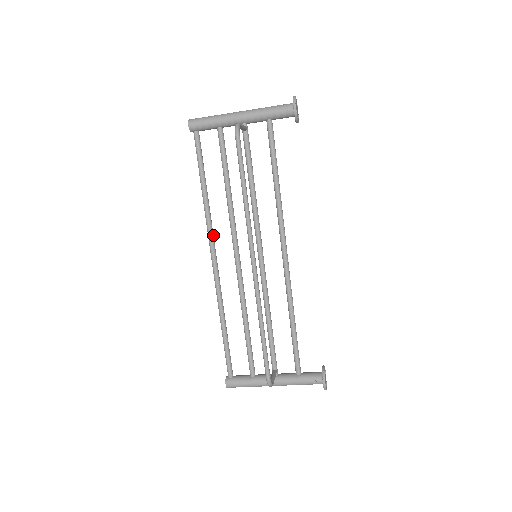
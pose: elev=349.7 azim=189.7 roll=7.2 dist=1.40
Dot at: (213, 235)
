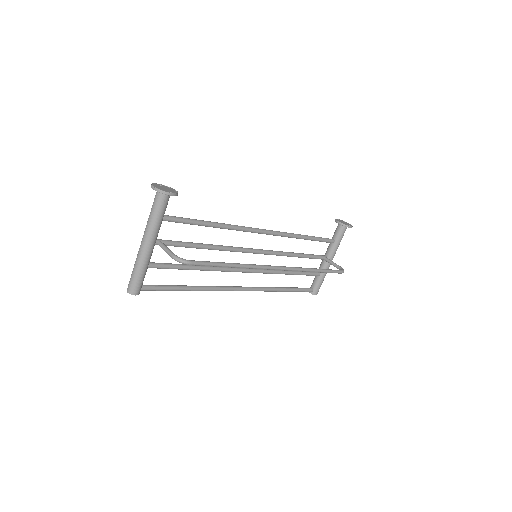
Dot at: (224, 287)
